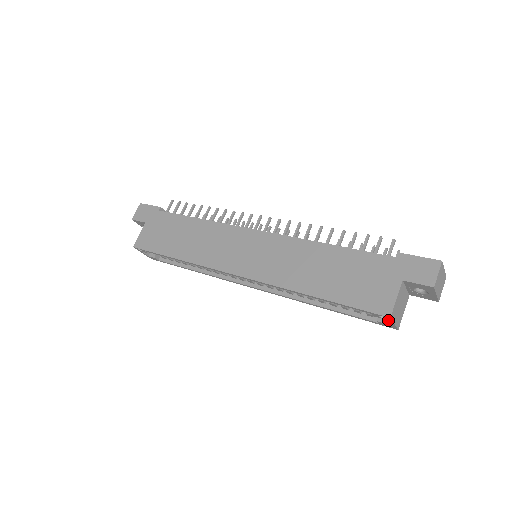
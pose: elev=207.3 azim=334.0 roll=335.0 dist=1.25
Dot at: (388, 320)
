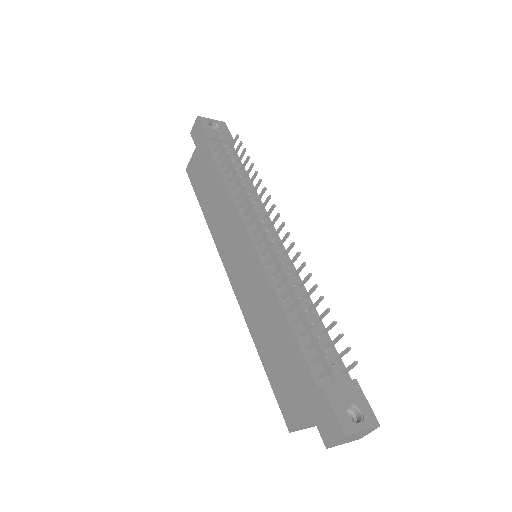
Dot at: occluded
